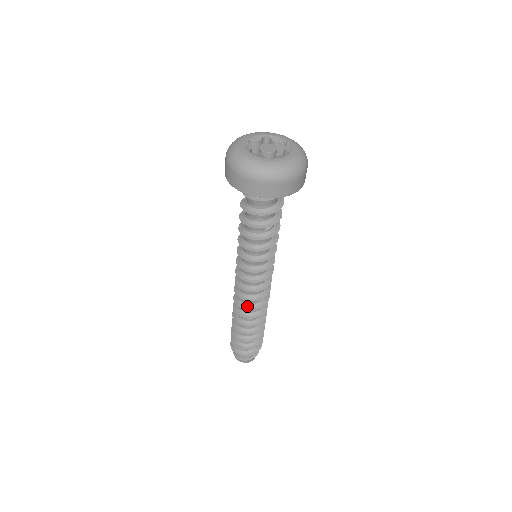
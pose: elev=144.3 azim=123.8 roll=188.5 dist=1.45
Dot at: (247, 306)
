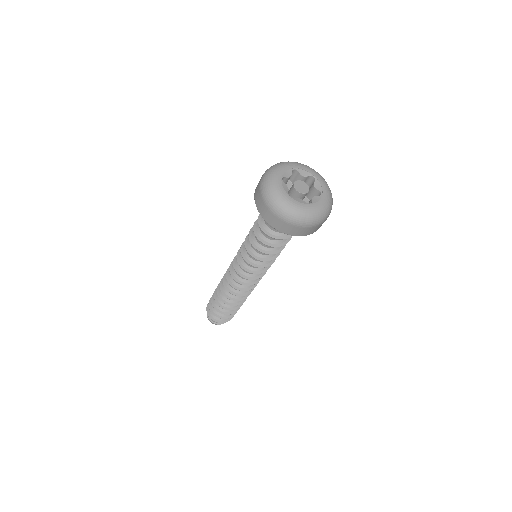
Dot at: (239, 292)
